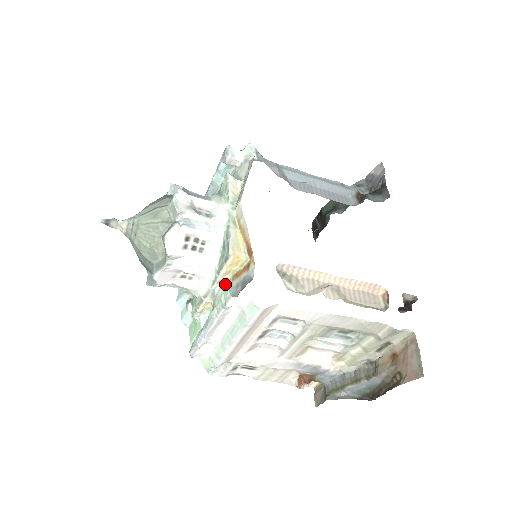
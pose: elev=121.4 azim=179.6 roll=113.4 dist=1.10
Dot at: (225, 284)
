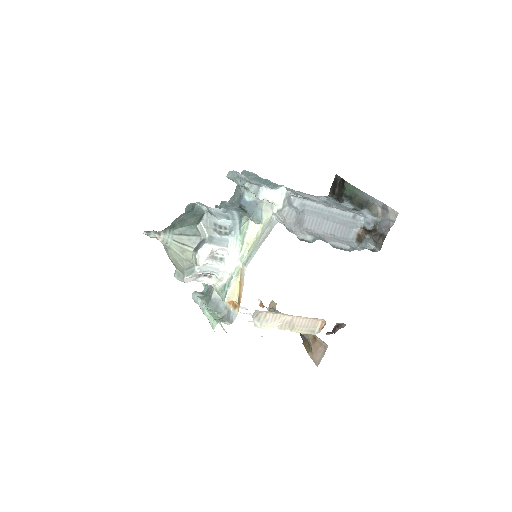
Dot at: occluded
